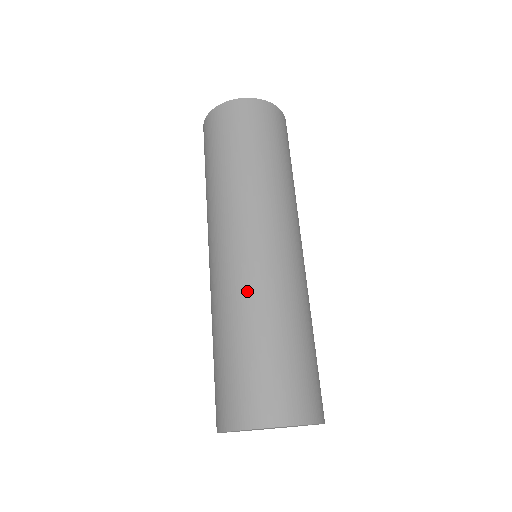
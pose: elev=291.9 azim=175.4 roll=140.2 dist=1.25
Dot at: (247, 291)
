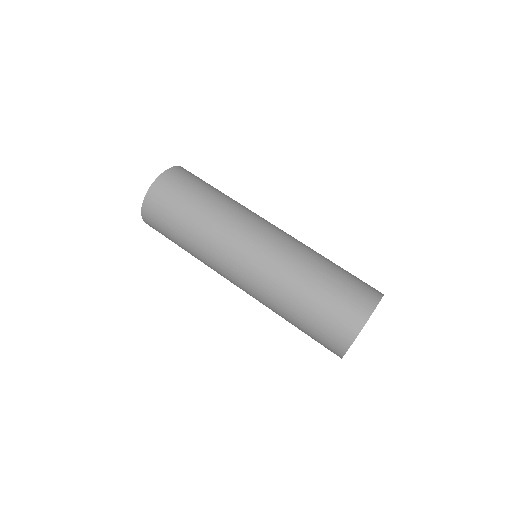
Dot at: (302, 248)
